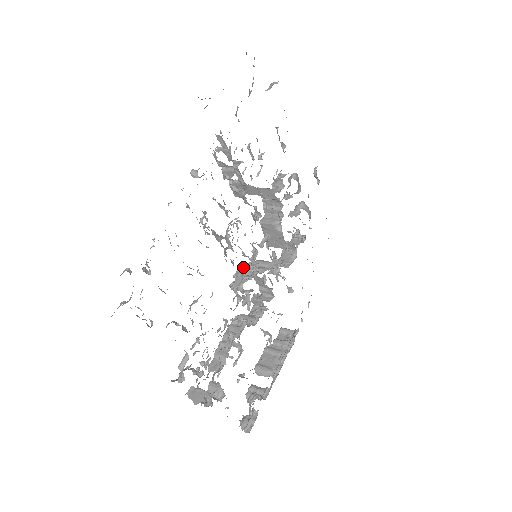
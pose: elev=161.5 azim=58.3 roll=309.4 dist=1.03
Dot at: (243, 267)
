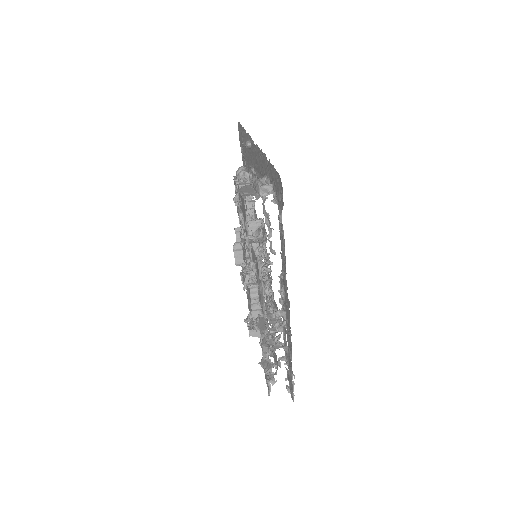
Dot at: occluded
